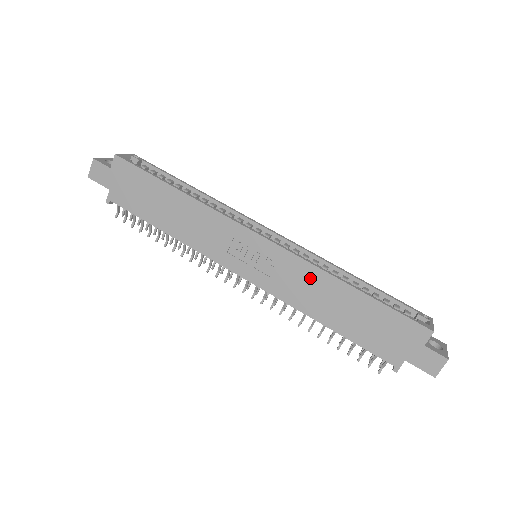
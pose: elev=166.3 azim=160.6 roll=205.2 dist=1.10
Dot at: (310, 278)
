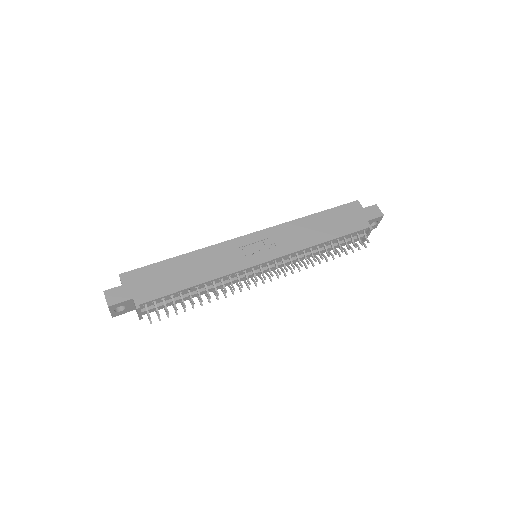
Dot at: (292, 229)
